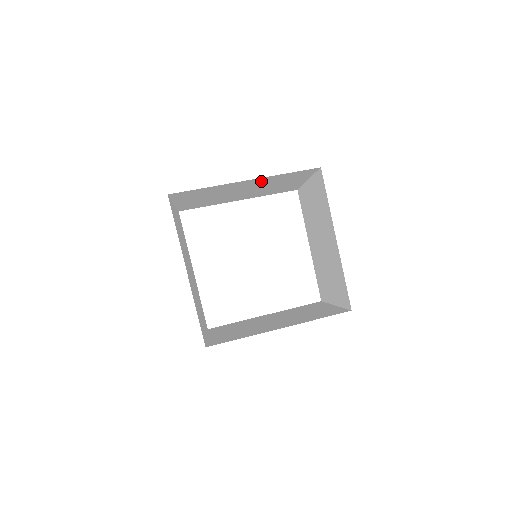
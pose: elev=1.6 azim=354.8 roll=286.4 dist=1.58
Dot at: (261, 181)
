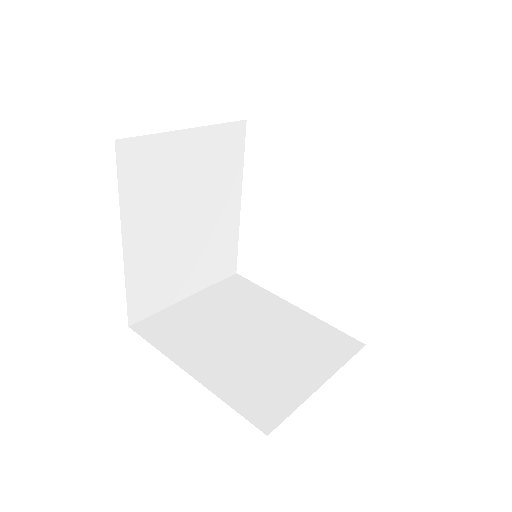
Dot at: occluded
